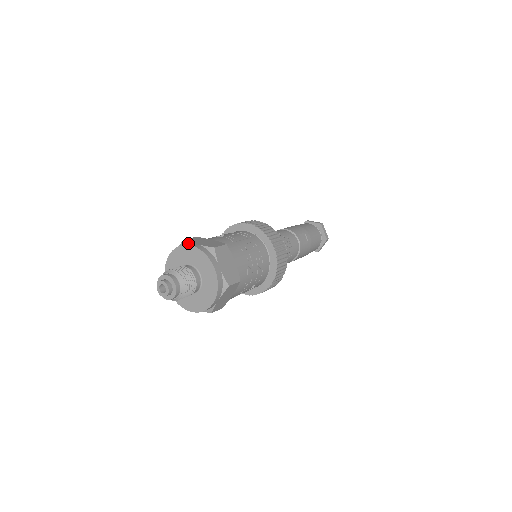
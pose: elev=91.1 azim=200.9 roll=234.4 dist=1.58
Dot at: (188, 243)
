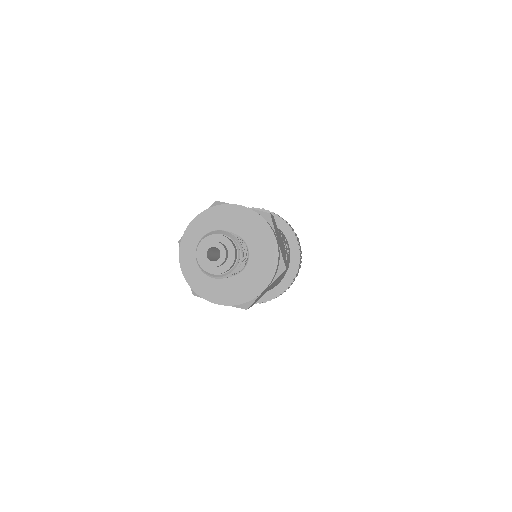
Dot at: occluded
